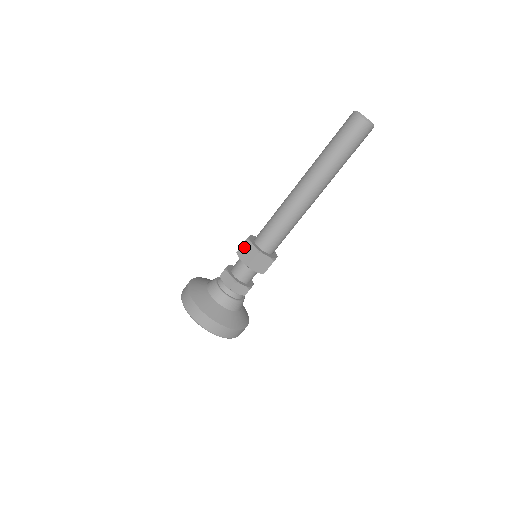
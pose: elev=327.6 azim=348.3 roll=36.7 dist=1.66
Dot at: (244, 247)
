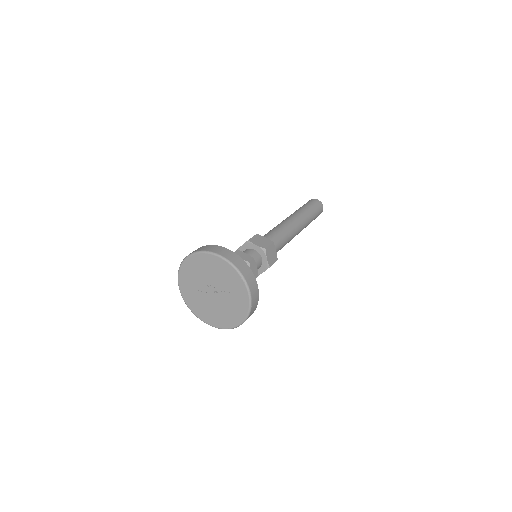
Dot at: (256, 238)
